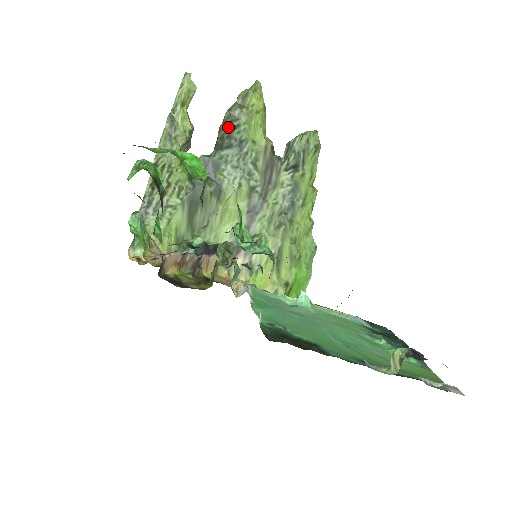
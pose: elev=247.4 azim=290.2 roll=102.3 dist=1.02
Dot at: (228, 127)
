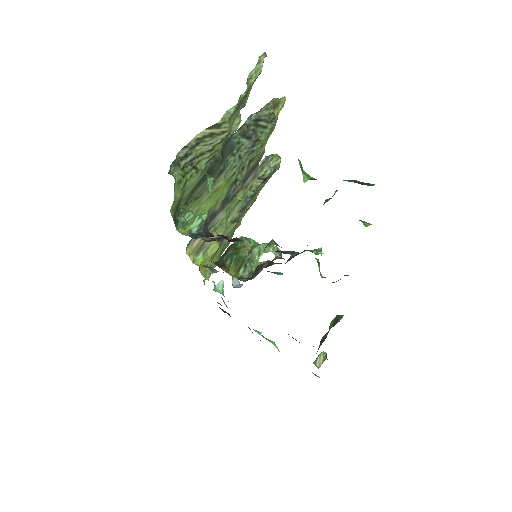
Dot at: (259, 122)
